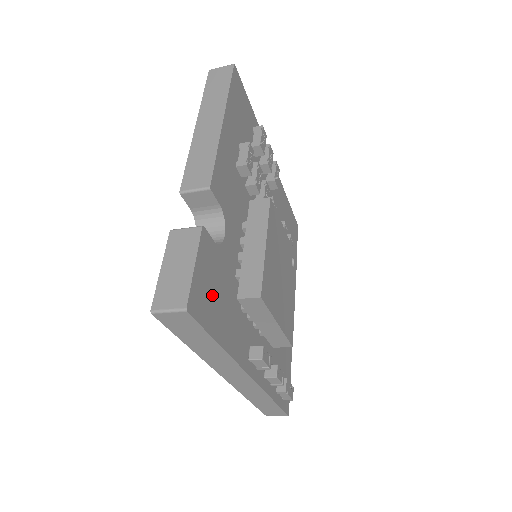
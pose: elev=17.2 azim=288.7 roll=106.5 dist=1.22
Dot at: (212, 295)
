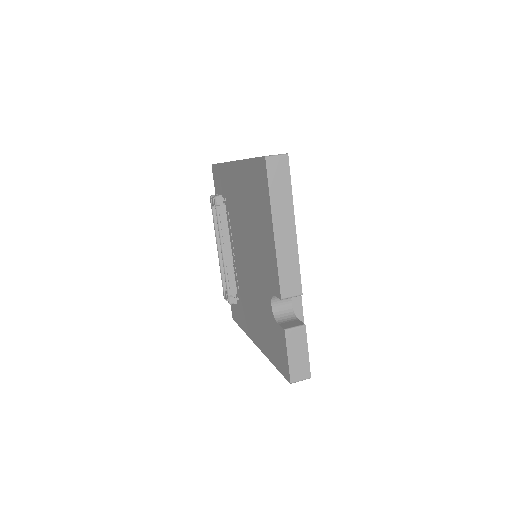
Dot at: occluded
